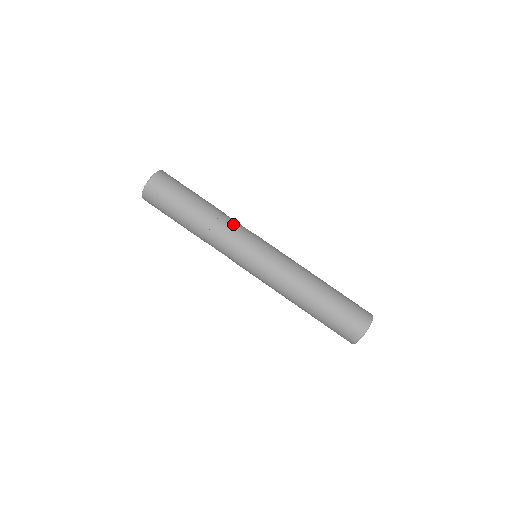
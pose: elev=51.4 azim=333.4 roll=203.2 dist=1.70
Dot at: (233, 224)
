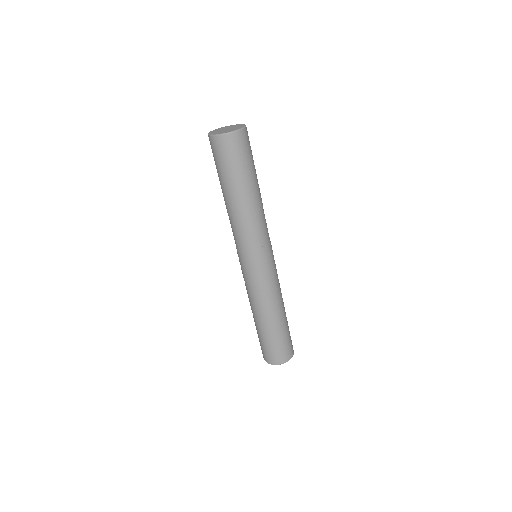
Dot at: occluded
